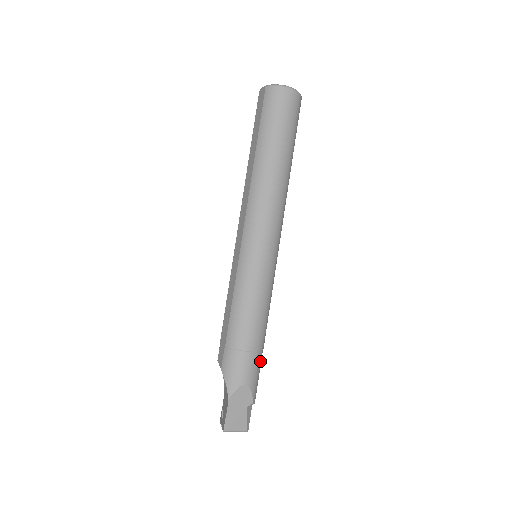
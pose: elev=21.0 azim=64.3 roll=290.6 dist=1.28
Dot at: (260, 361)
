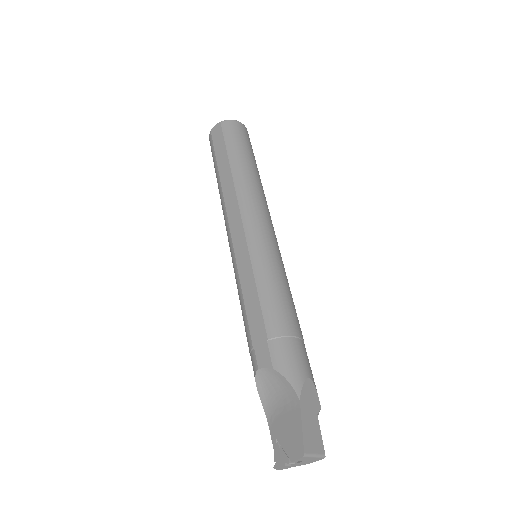
Dot at: occluded
